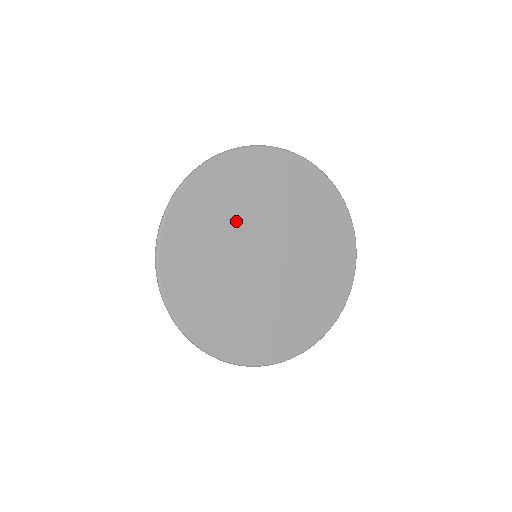
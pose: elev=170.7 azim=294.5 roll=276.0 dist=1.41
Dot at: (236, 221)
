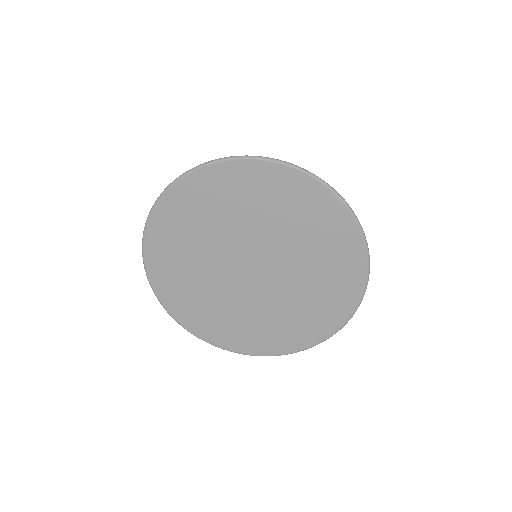
Dot at: (220, 232)
